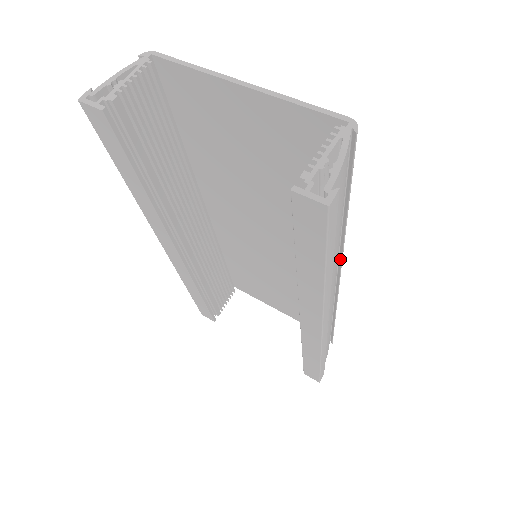
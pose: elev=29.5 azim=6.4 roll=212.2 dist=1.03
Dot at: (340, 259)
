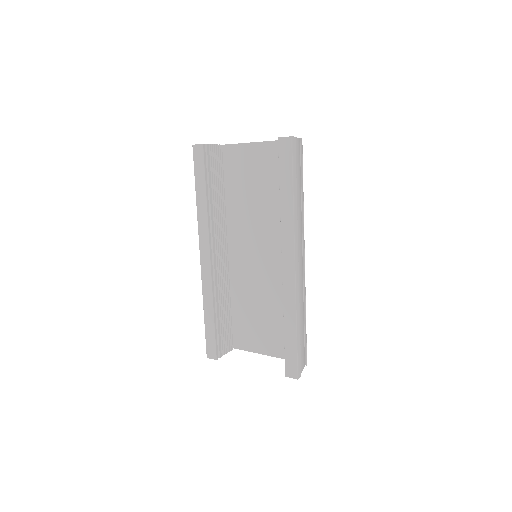
Dot at: (303, 235)
